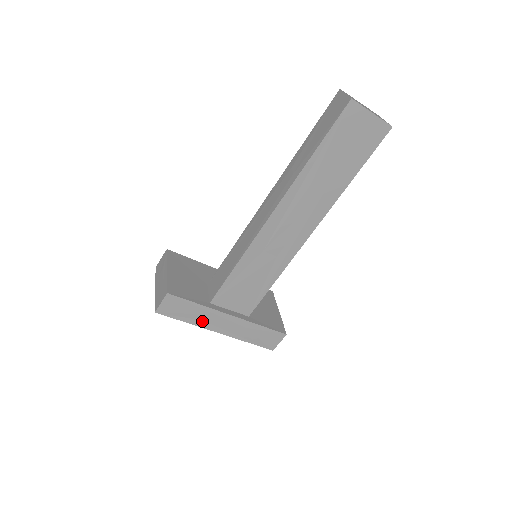
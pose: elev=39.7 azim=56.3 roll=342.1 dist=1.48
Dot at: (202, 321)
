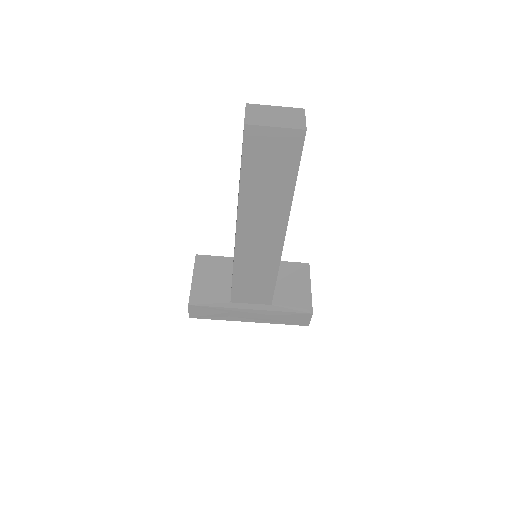
Dot at: (230, 317)
